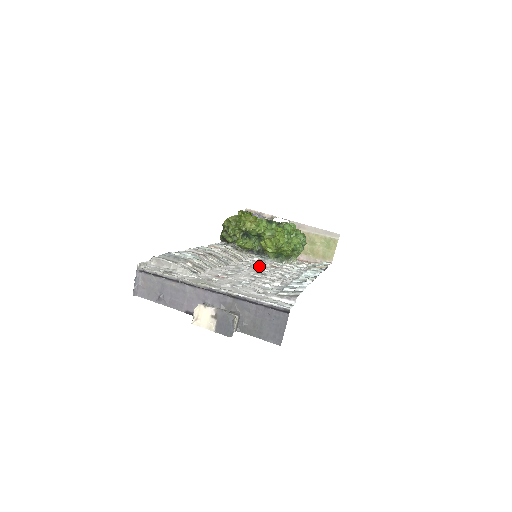
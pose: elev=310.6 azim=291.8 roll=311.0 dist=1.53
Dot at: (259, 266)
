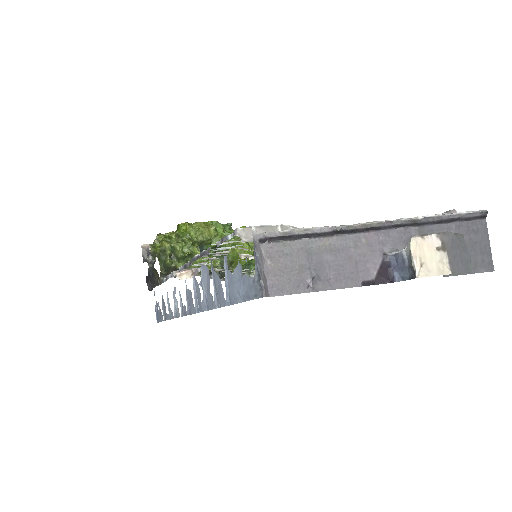
Dot at: occluded
